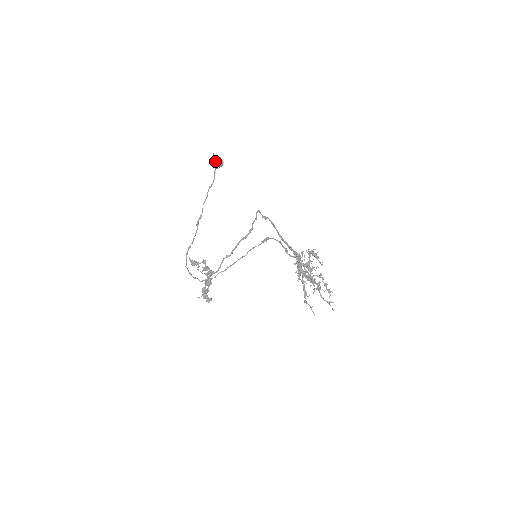
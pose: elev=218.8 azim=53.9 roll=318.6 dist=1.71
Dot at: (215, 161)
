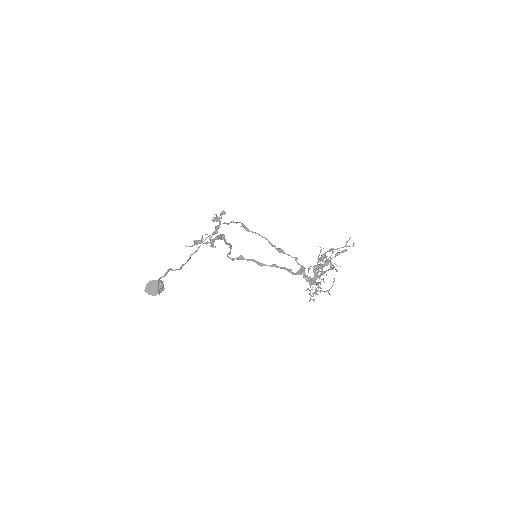
Dot at: occluded
